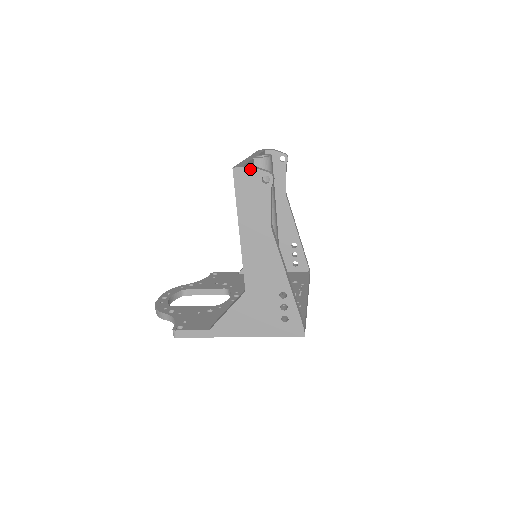
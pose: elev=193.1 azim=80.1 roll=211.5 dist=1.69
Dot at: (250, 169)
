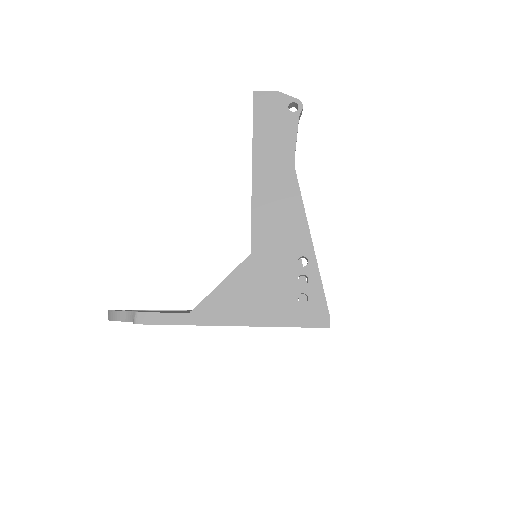
Dot at: (275, 94)
